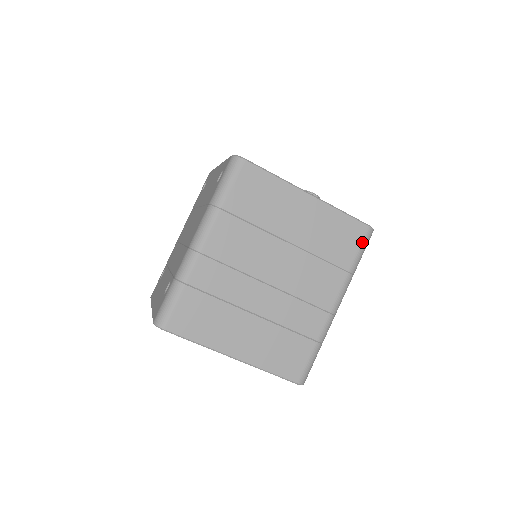
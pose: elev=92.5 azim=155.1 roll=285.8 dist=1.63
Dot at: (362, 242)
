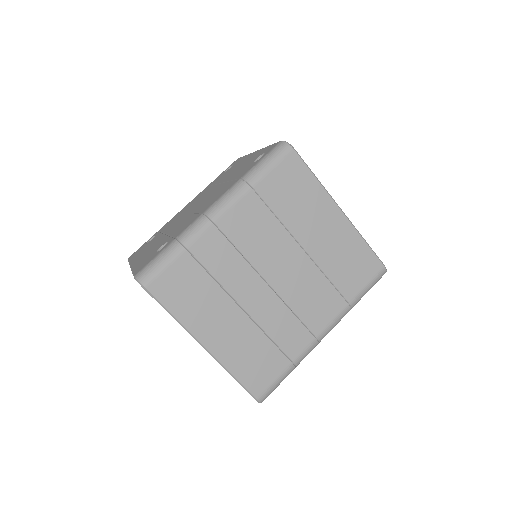
Dot at: (372, 279)
